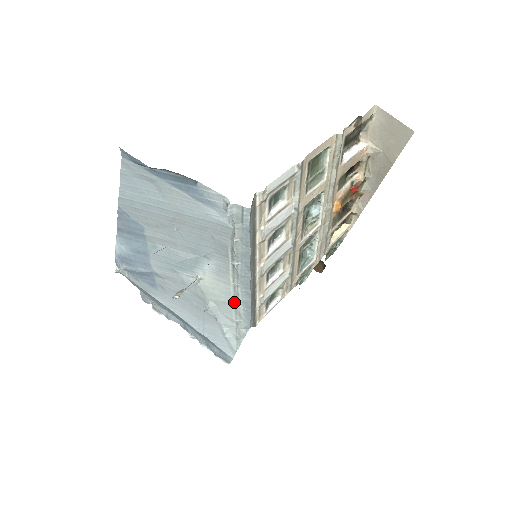
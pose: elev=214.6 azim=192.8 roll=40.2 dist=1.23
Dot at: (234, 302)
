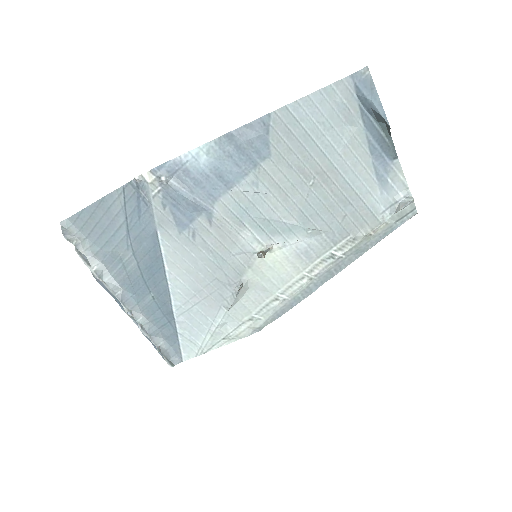
Dot at: (280, 294)
